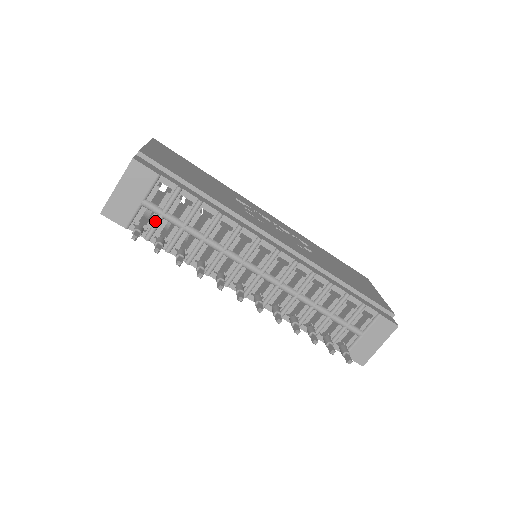
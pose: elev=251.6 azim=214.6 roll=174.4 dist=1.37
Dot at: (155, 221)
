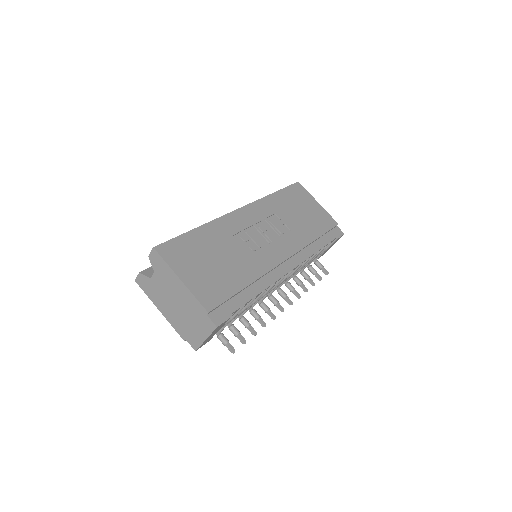
Dot at: (226, 324)
